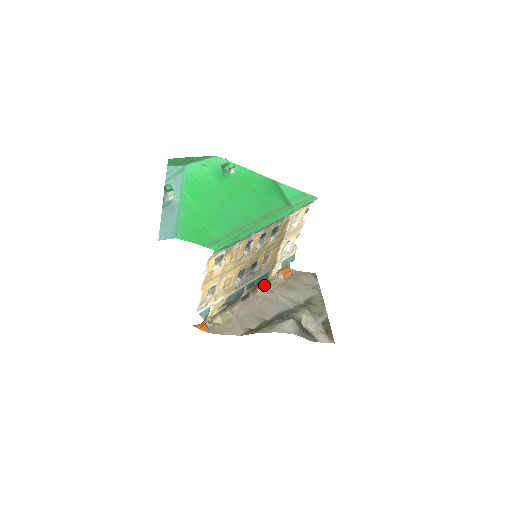
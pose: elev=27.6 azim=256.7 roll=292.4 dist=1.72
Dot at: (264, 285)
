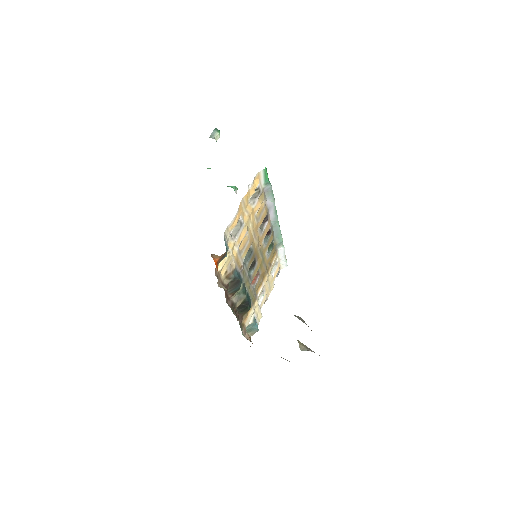
Dot at: (240, 324)
